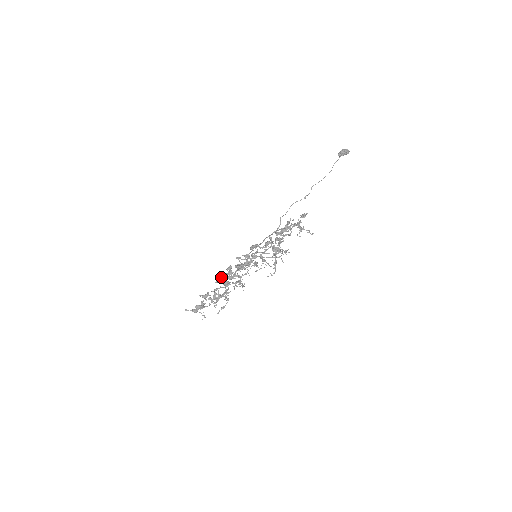
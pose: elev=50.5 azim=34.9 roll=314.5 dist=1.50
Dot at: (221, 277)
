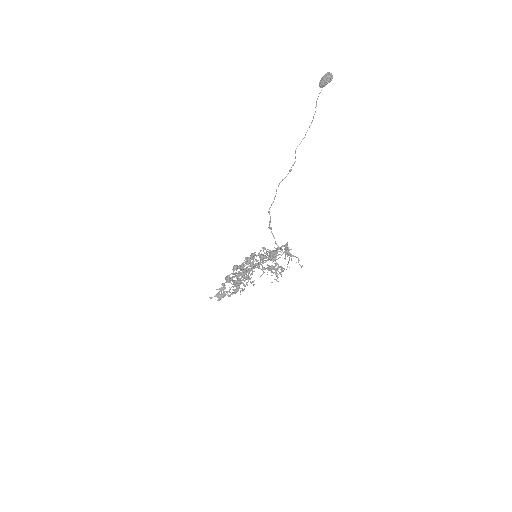
Dot at: (230, 274)
